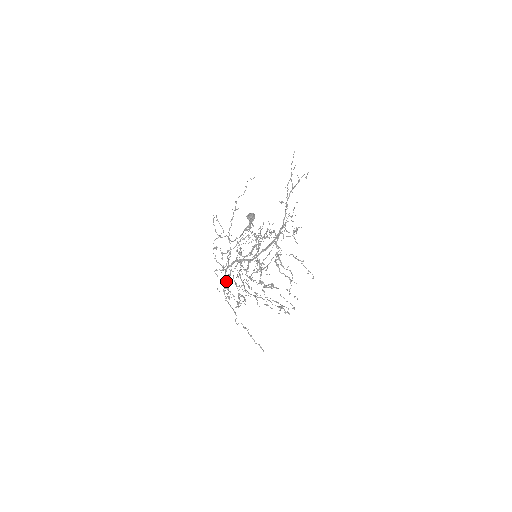
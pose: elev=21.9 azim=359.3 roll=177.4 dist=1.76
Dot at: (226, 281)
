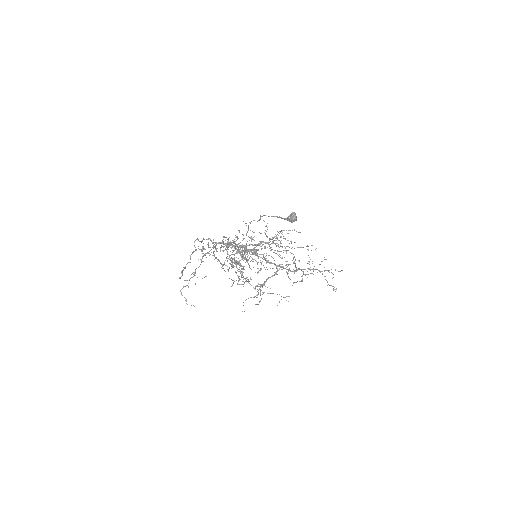
Dot at: occluded
